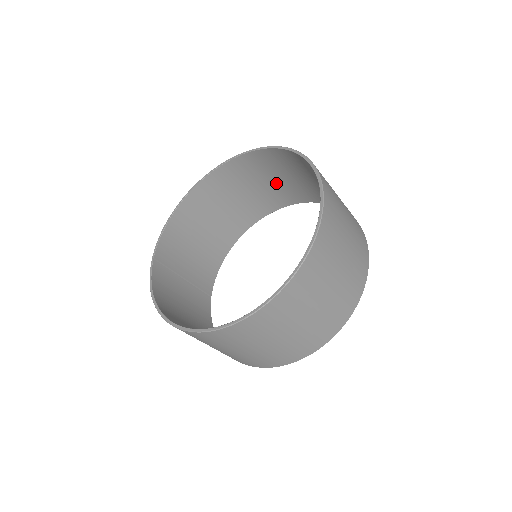
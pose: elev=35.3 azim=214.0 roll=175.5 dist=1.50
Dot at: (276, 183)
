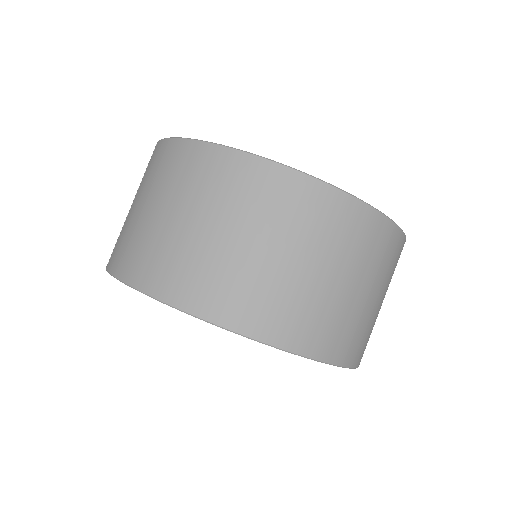
Dot at: occluded
